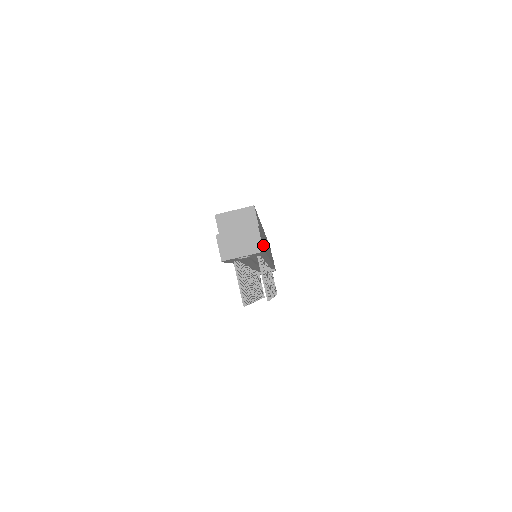
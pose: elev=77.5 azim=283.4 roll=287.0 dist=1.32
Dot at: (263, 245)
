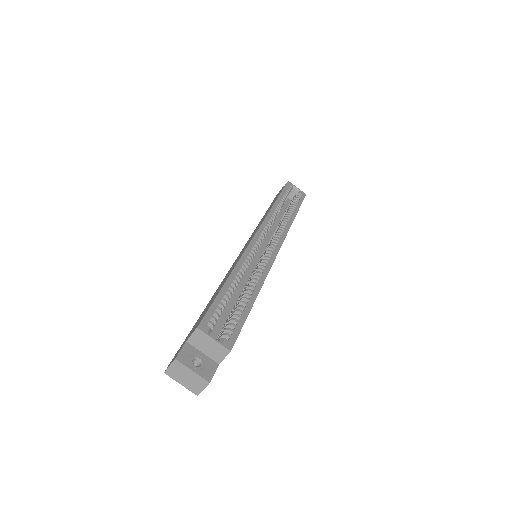
Dot at: occluded
